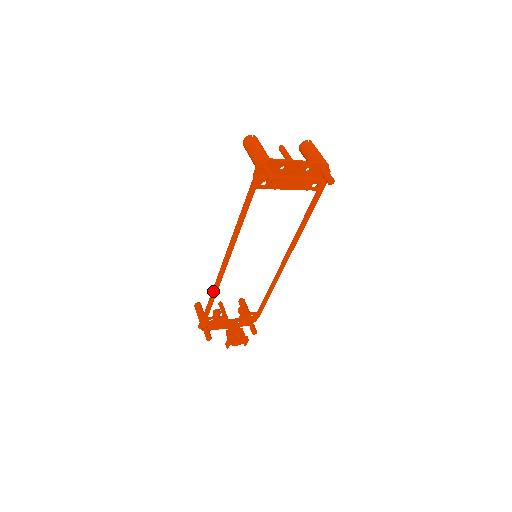
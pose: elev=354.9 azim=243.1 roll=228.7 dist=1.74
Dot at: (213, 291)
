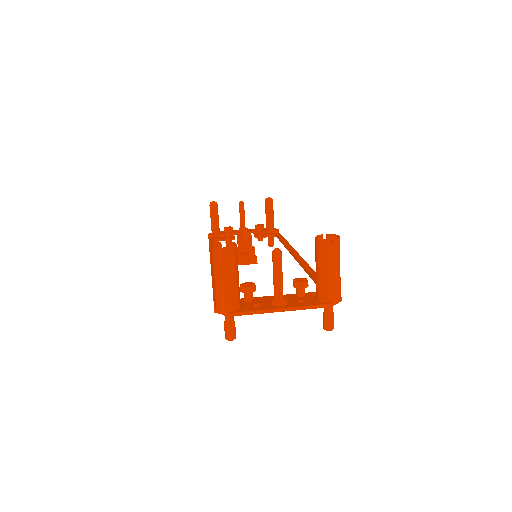
Dot at: occluded
